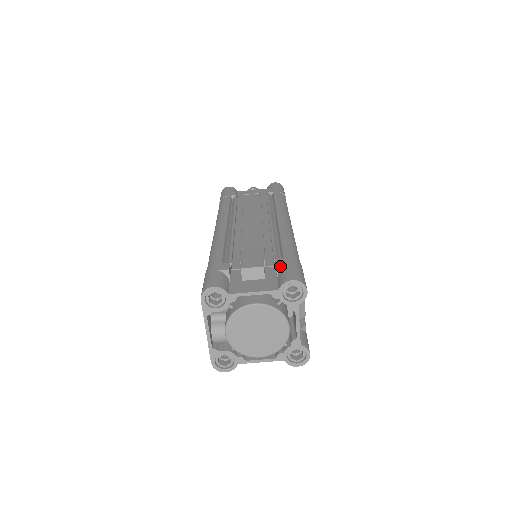
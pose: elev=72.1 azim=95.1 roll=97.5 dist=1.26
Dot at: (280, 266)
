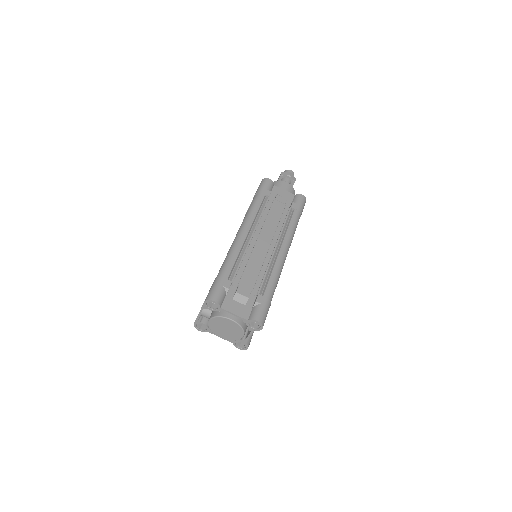
Dot at: (258, 303)
